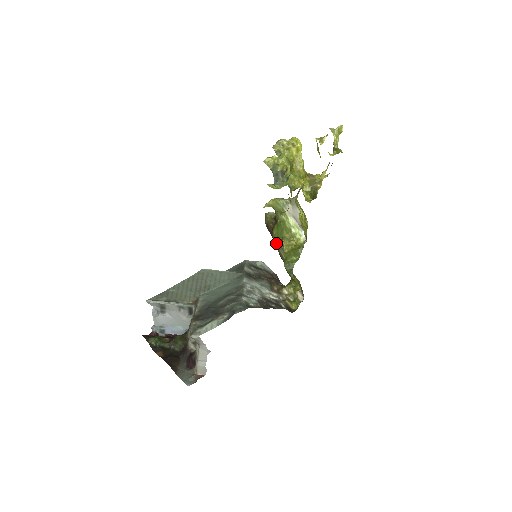
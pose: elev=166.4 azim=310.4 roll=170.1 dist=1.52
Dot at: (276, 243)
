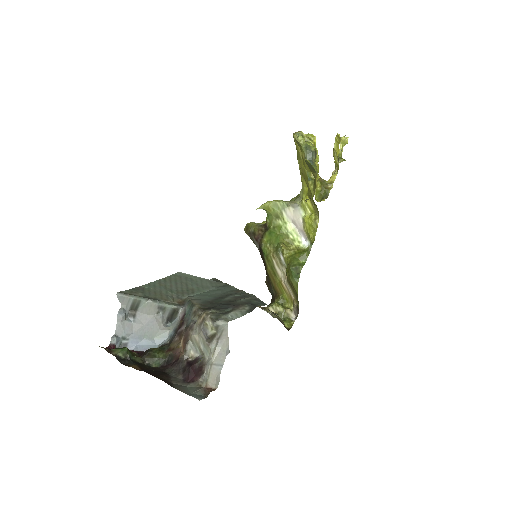
Dot at: (267, 252)
